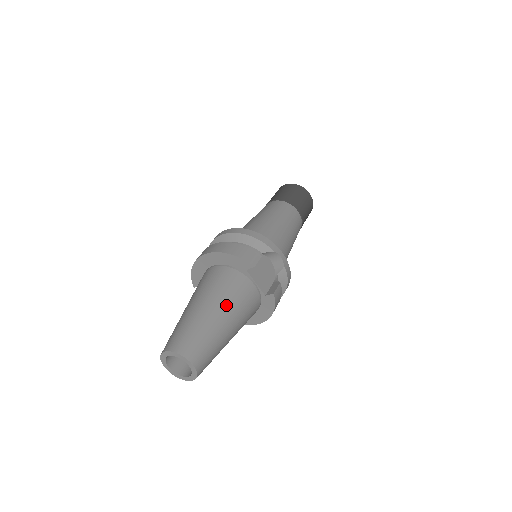
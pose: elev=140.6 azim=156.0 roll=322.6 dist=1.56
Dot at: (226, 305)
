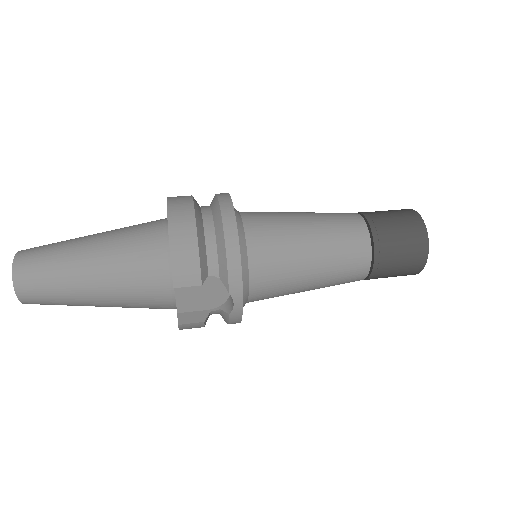
Dot at: (111, 284)
